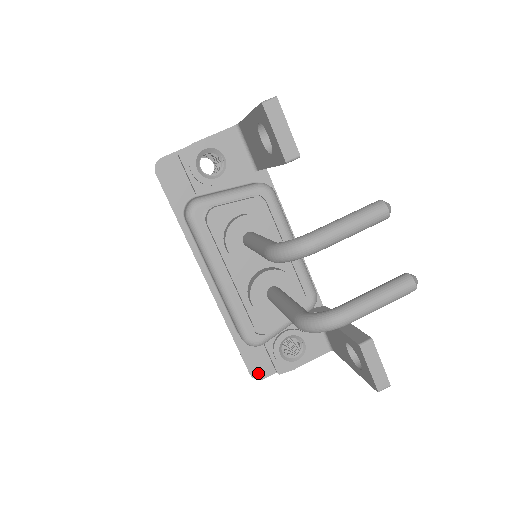
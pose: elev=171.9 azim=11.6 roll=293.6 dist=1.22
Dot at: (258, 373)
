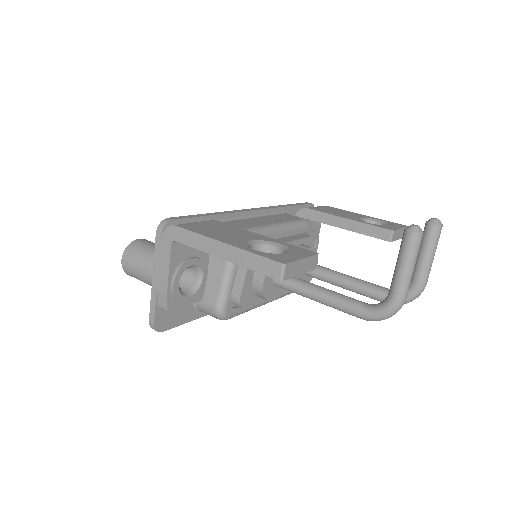
Dot at: occluded
